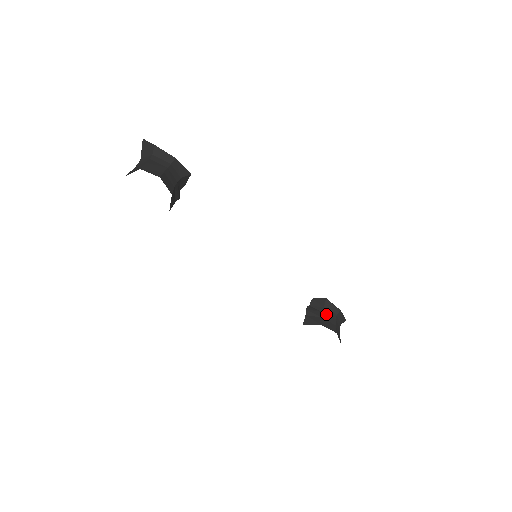
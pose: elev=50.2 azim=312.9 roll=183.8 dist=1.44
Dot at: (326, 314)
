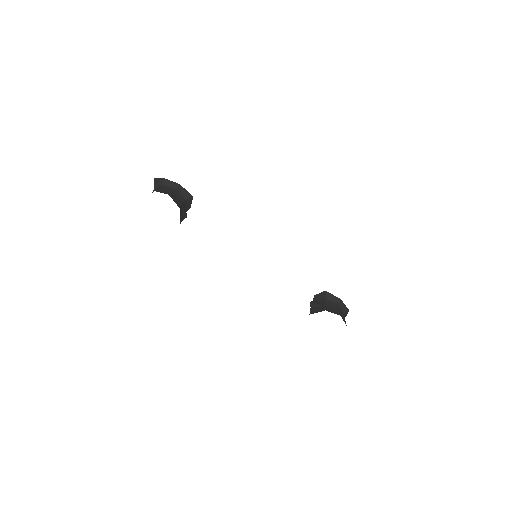
Dot at: (328, 304)
